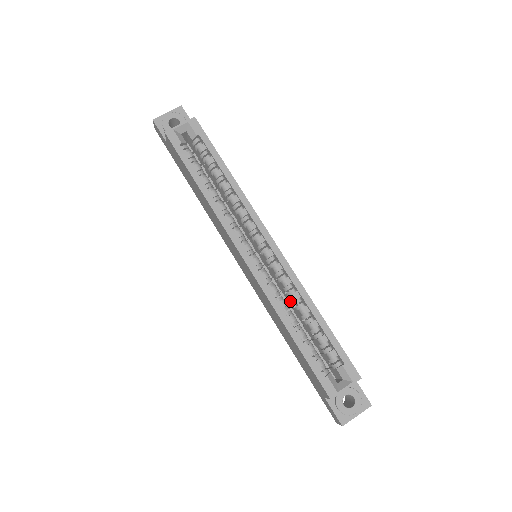
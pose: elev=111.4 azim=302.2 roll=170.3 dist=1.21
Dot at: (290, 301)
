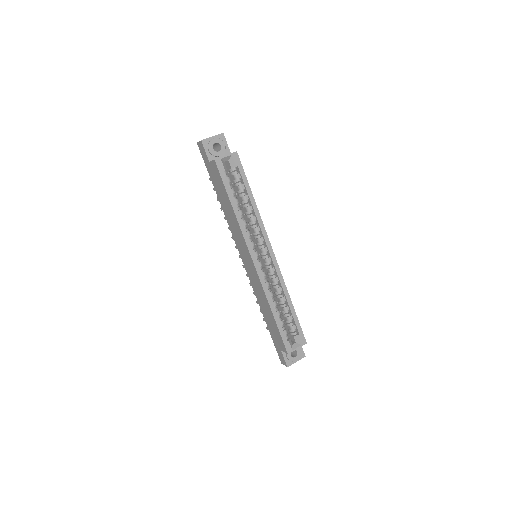
Dot at: (273, 290)
